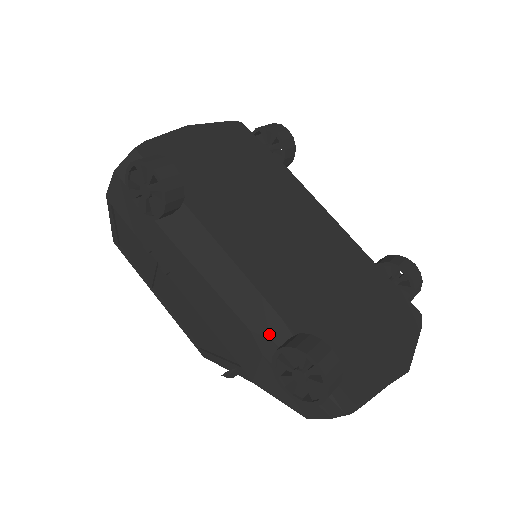
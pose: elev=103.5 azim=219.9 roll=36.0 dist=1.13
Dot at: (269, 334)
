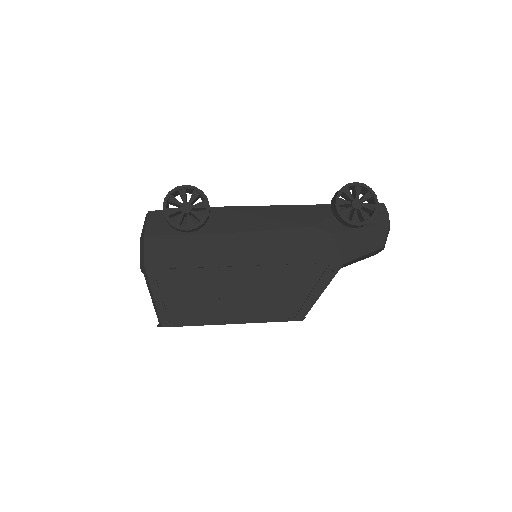
Dot at: (322, 217)
